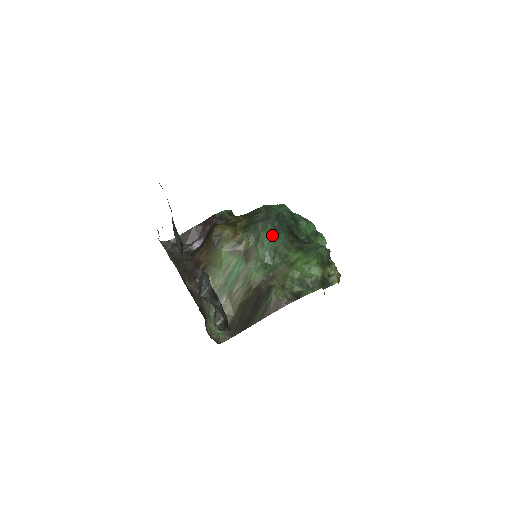
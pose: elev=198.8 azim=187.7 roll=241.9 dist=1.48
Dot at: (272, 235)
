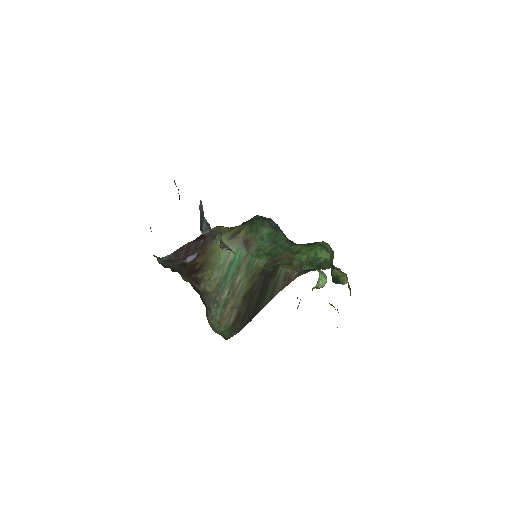
Dot at: (270, 230)
